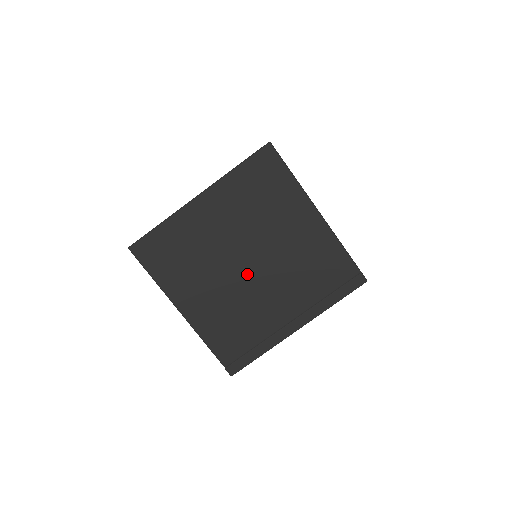
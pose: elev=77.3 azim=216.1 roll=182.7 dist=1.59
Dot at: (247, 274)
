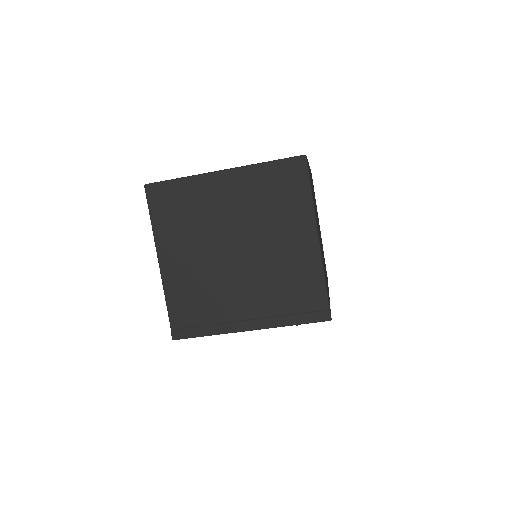
Dot at: (230, 258)
